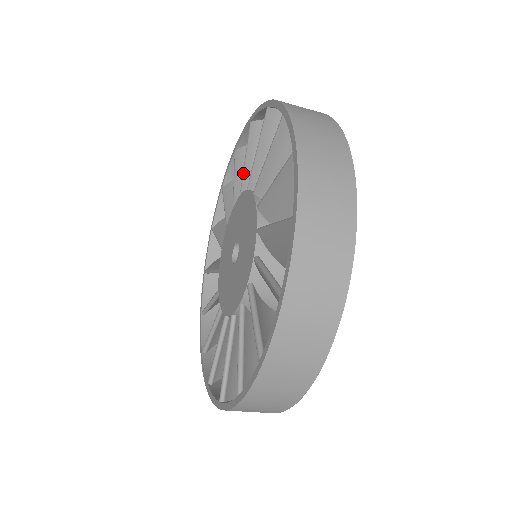
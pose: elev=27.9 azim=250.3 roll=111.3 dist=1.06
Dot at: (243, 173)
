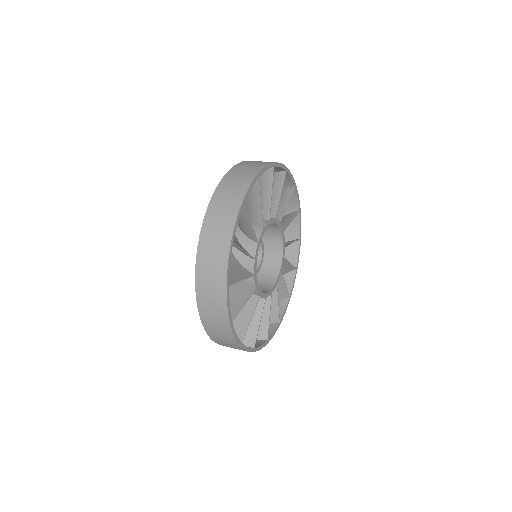
Dot at: occluded
